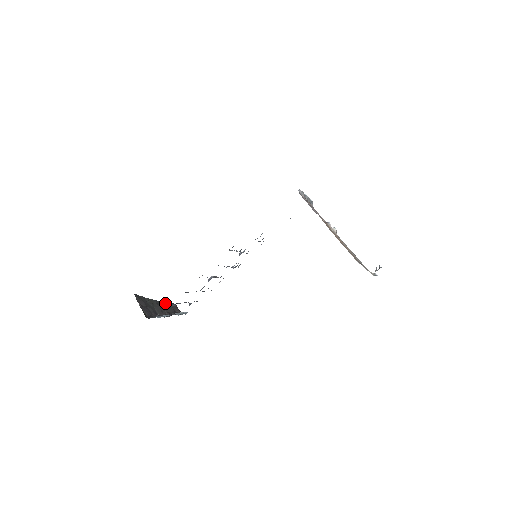
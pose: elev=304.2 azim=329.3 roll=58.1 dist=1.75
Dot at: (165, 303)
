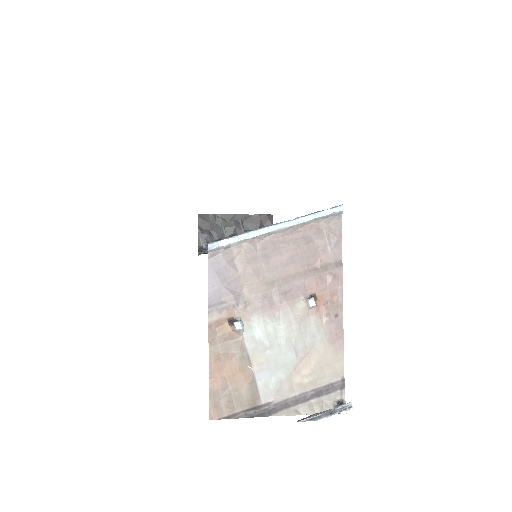
Dot at: (252, 216)
